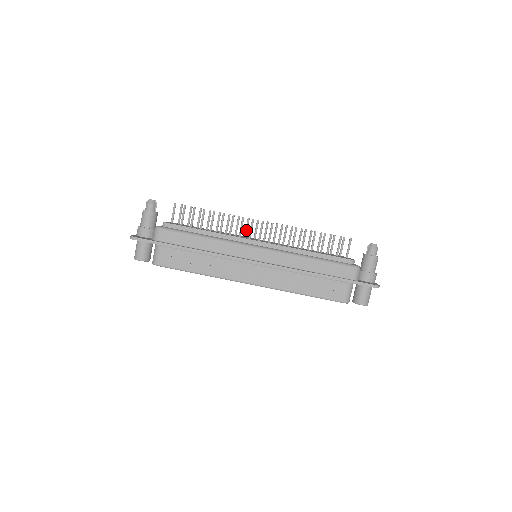
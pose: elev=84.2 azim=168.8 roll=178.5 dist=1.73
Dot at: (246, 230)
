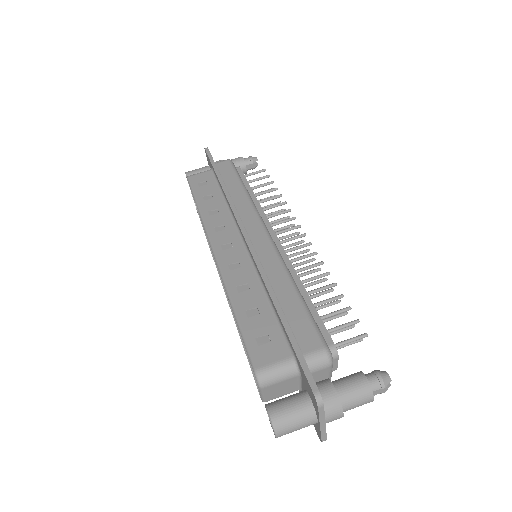
Dot at: (282, 237)
